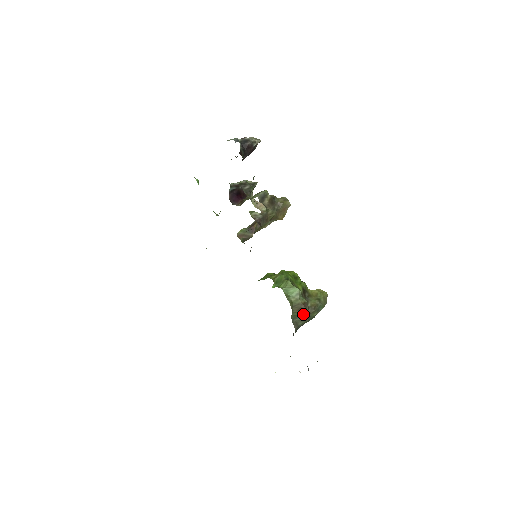
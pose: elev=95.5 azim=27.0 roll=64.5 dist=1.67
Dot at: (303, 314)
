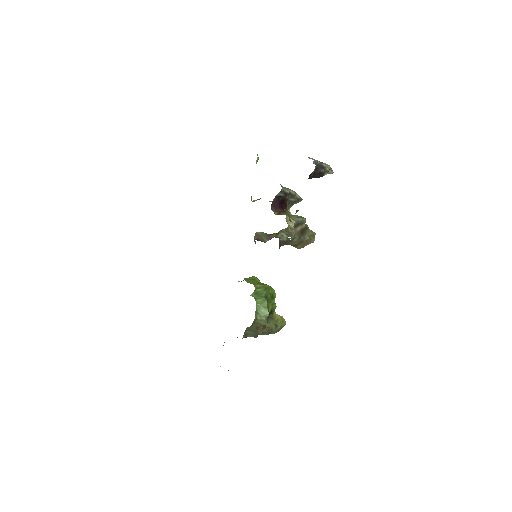
Dot at: (257, 332)
